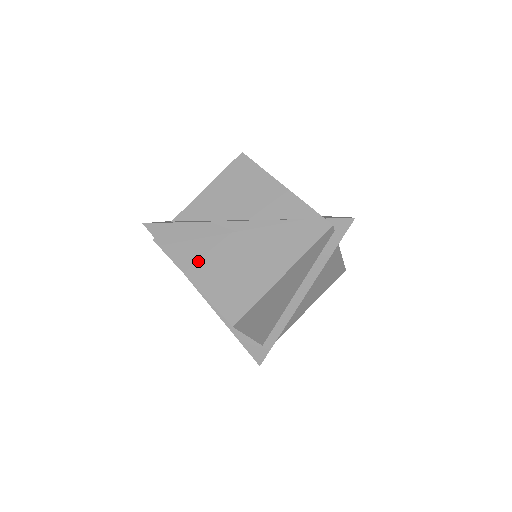
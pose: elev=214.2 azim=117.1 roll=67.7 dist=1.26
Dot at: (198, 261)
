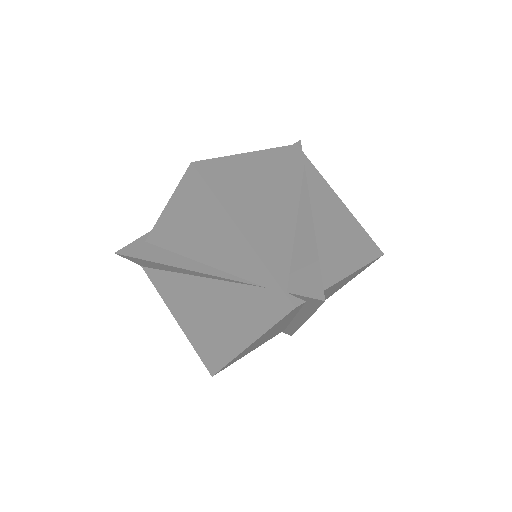
Dot at: (175, 297)
